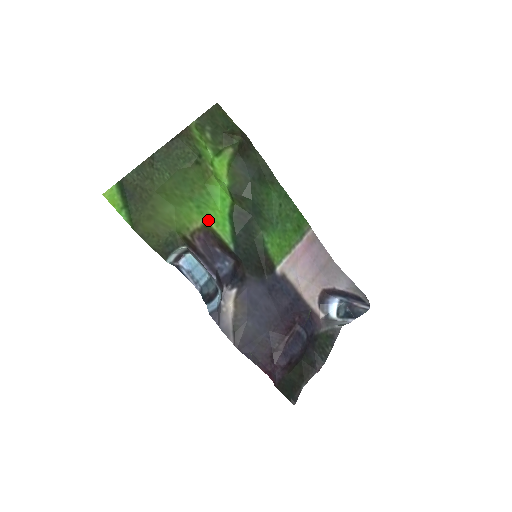
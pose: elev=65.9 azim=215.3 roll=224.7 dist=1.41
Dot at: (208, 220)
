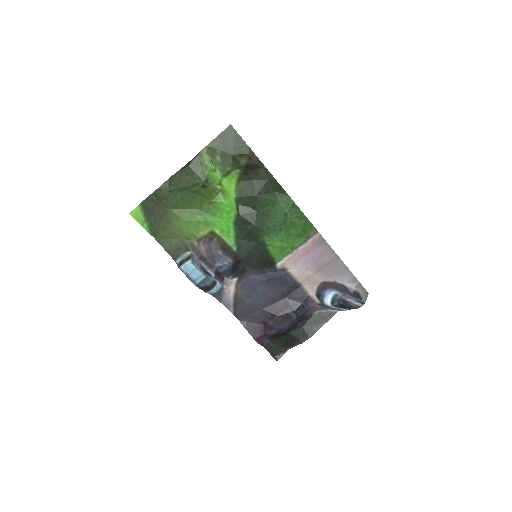
Dot at: (214, 229)
